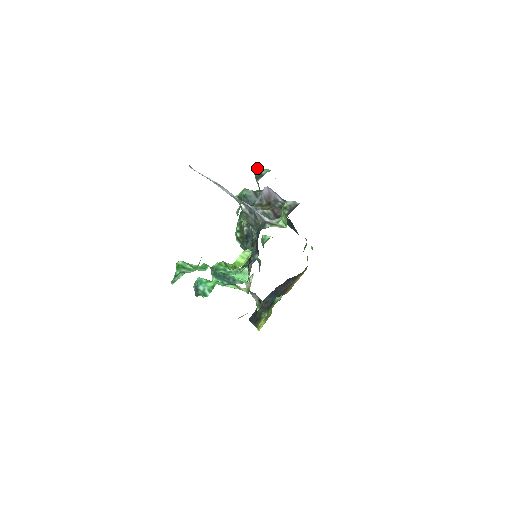
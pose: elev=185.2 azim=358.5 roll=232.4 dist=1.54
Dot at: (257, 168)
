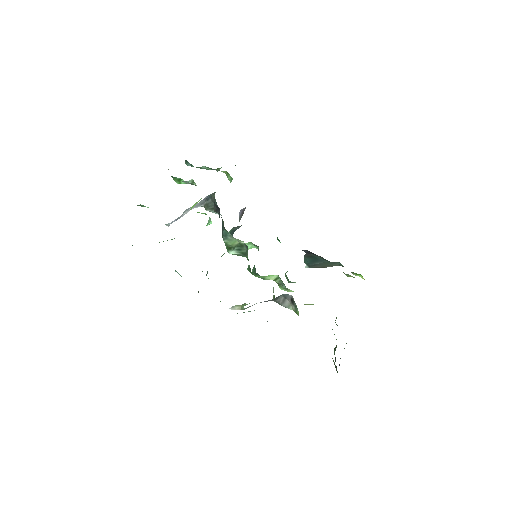
Dot at: occluded
